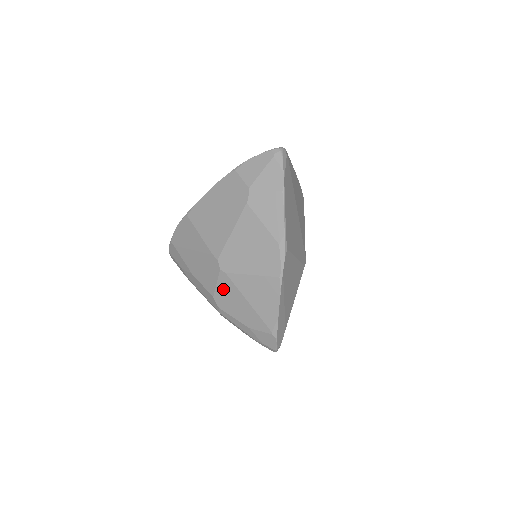
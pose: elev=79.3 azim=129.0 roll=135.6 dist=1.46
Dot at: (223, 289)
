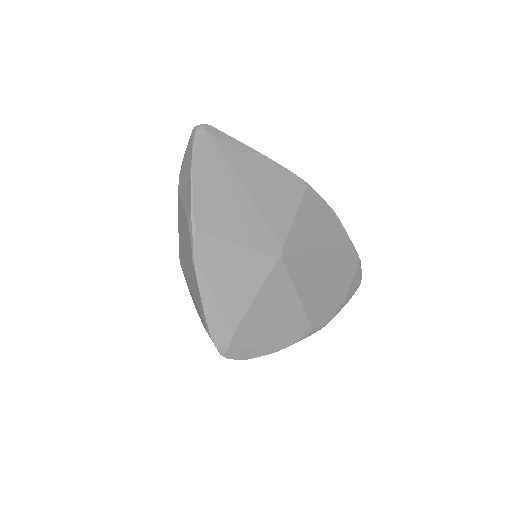
Dot at: occluded
